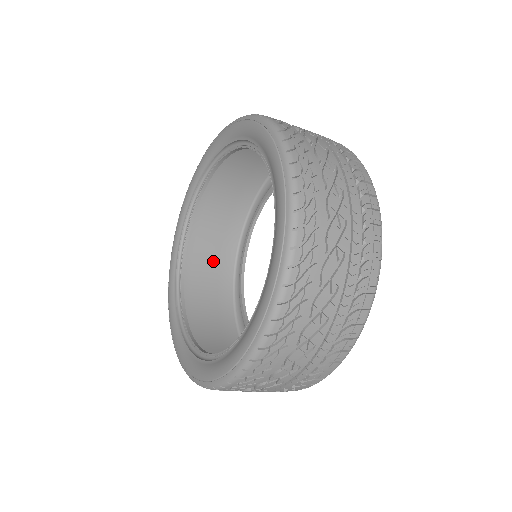
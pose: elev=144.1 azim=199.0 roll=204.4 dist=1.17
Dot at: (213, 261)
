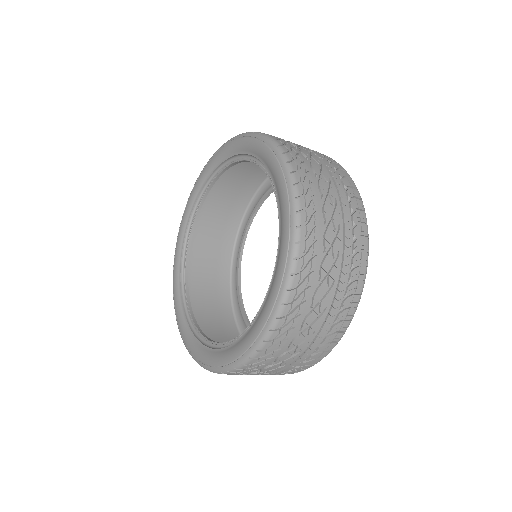
Dot at: (224, 210)
